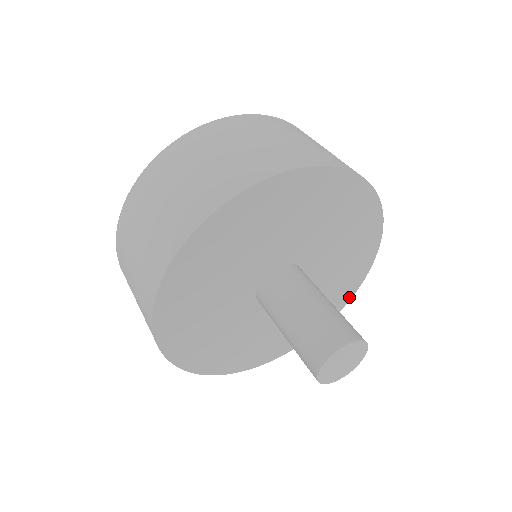
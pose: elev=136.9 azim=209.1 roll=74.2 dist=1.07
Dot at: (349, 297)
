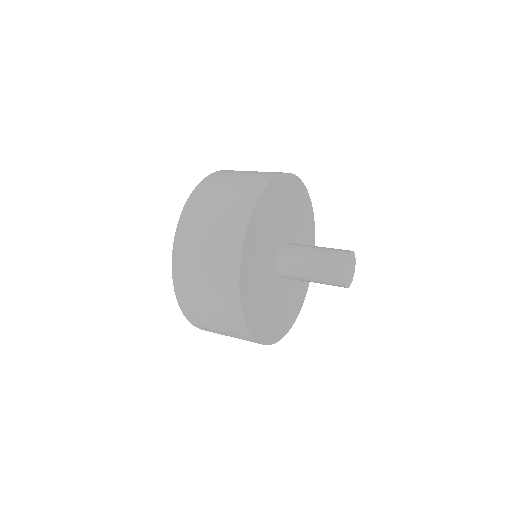
Dot at: (287, 330)
